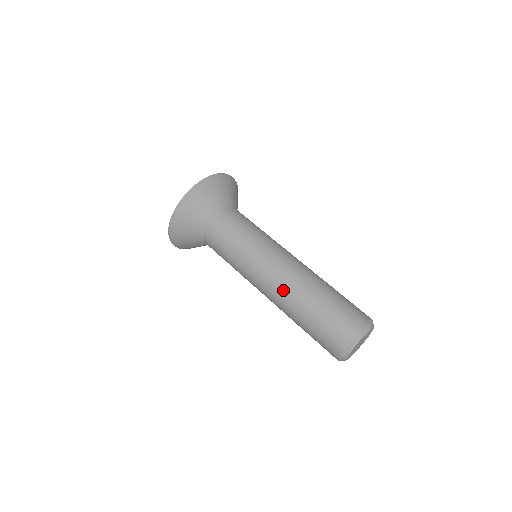
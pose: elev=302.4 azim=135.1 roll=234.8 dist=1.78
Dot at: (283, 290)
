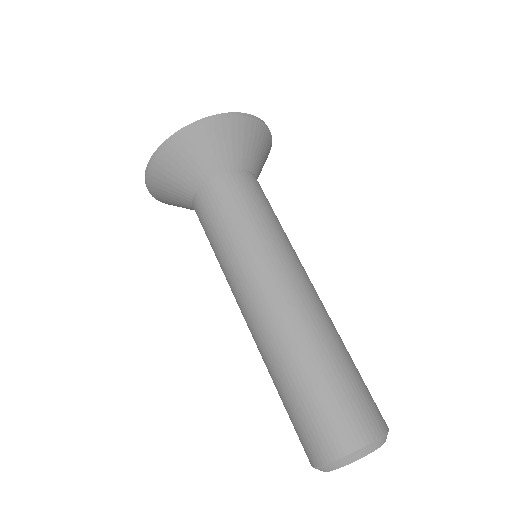
Dot at: occluded
